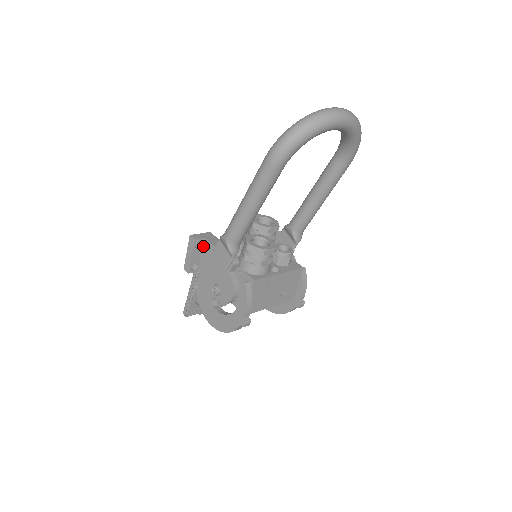
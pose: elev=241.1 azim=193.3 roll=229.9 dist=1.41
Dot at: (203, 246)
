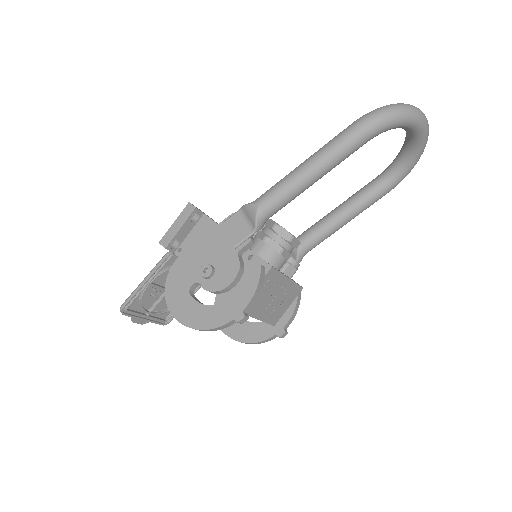
Dot at: (197, 222)
